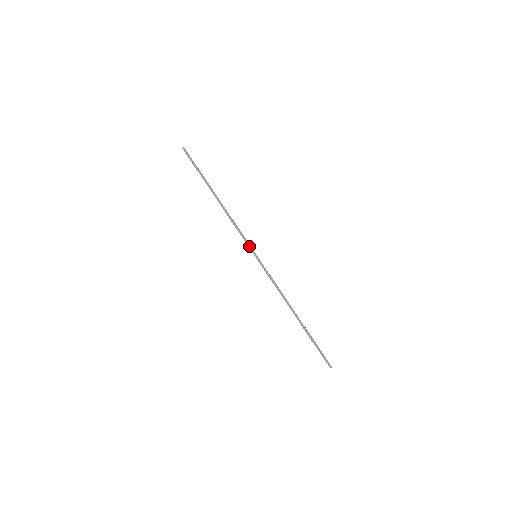
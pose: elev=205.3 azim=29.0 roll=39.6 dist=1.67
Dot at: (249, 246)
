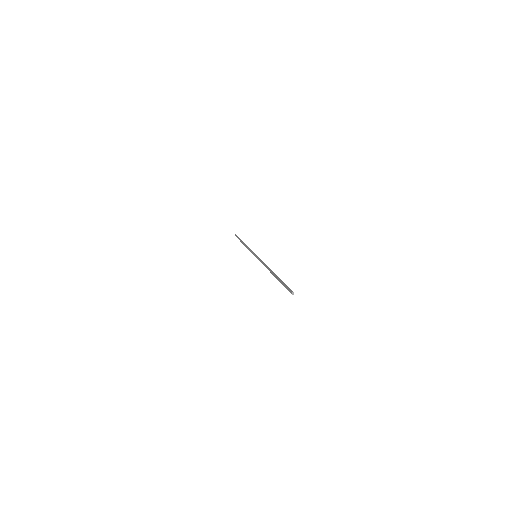
Dot at: (253, 253)
